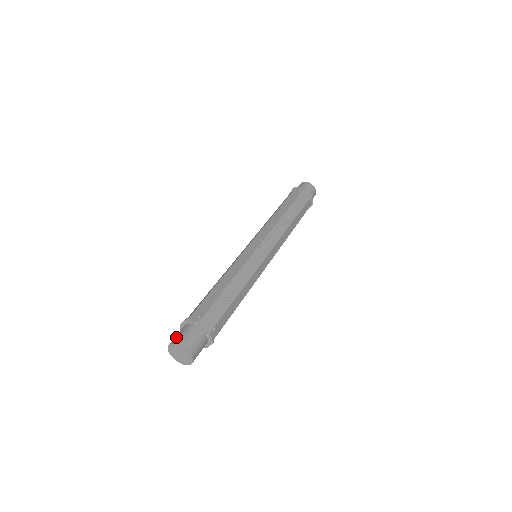
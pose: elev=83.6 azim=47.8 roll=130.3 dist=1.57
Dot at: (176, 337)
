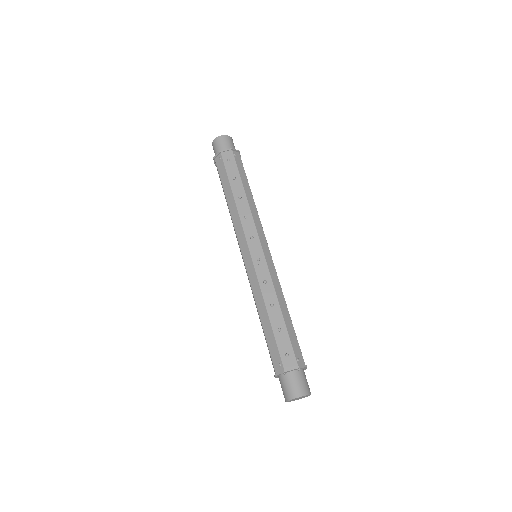
Dot at: (284, 394)
